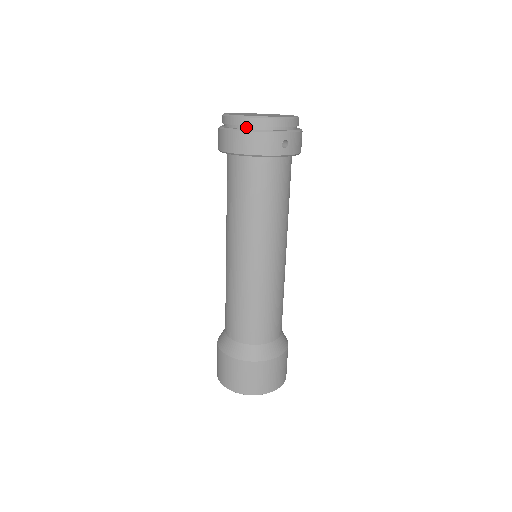
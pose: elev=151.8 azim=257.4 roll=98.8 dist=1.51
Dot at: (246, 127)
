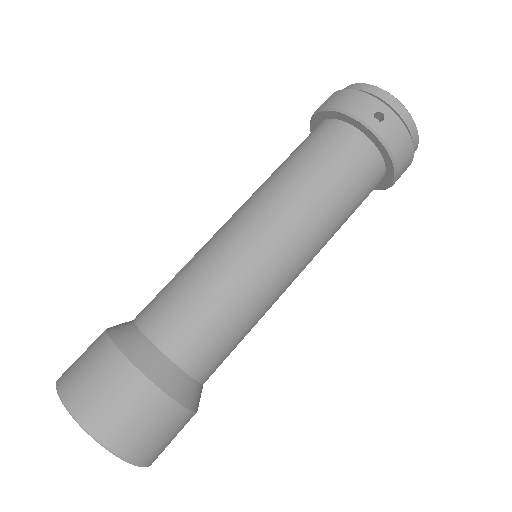
Dot at: occluded
